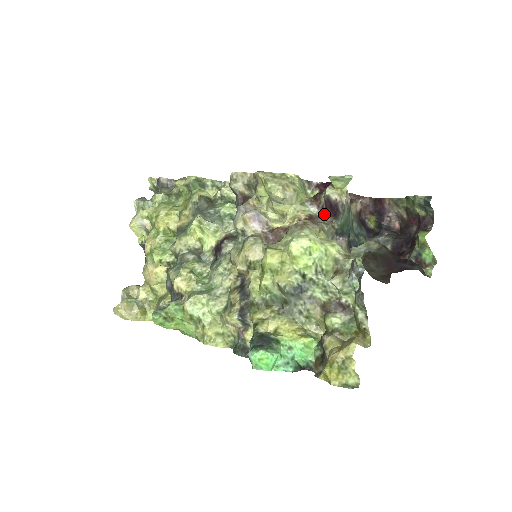
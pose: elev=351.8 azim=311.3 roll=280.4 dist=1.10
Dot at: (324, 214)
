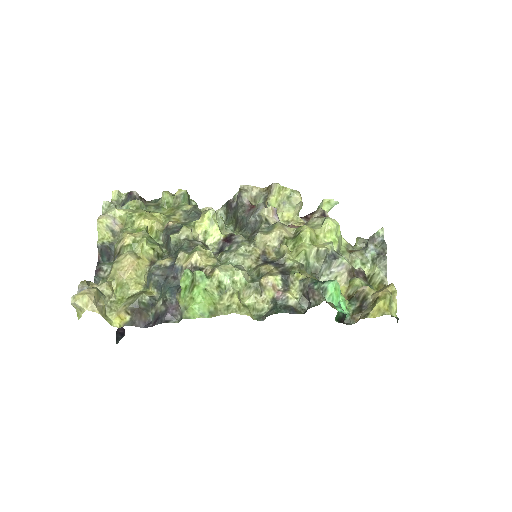
Dot at: occluded
